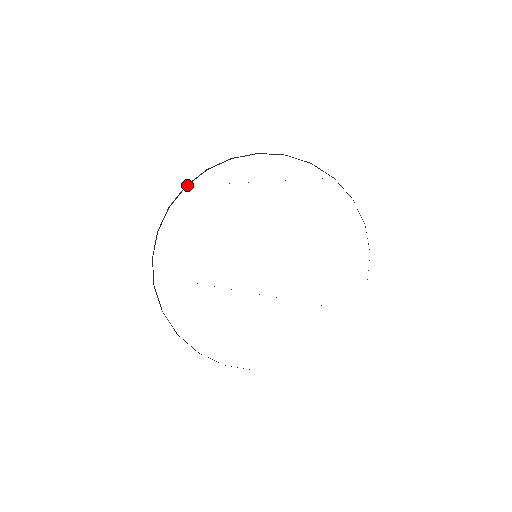
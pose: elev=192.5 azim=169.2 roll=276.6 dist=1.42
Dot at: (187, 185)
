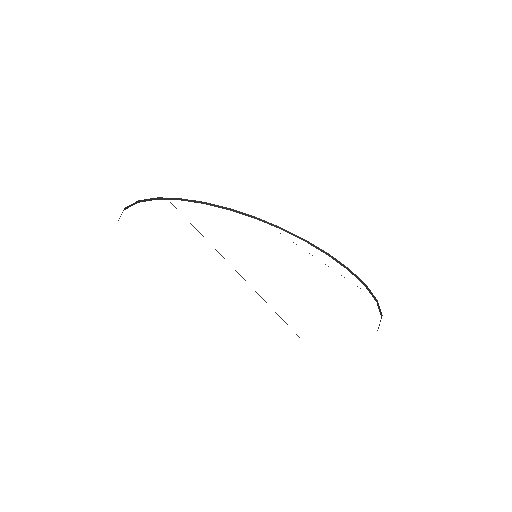
Dot at: (258, 219)
